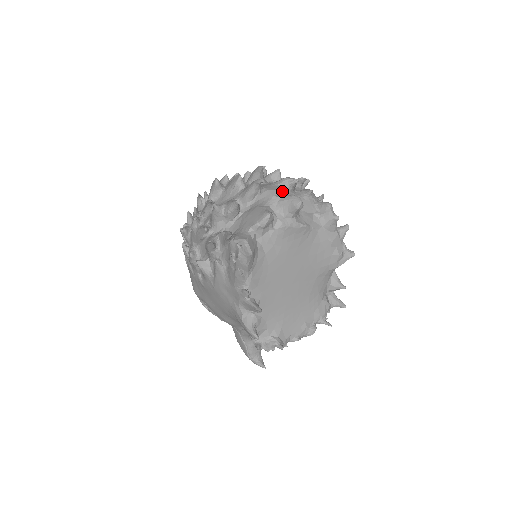
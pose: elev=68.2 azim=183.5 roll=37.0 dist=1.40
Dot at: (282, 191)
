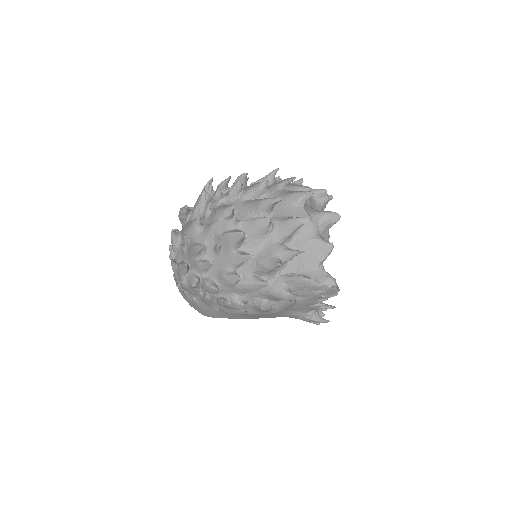
Dot at: (306, 210)
